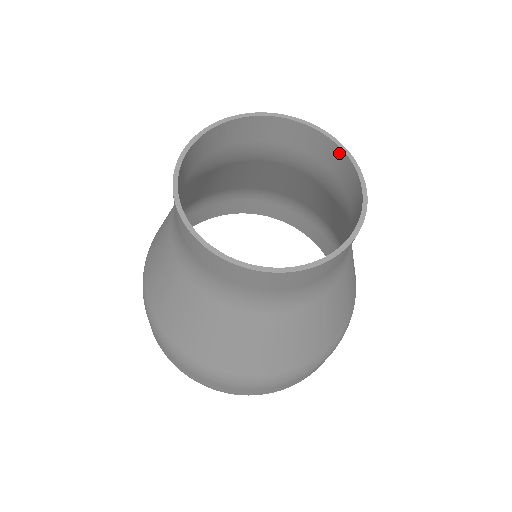
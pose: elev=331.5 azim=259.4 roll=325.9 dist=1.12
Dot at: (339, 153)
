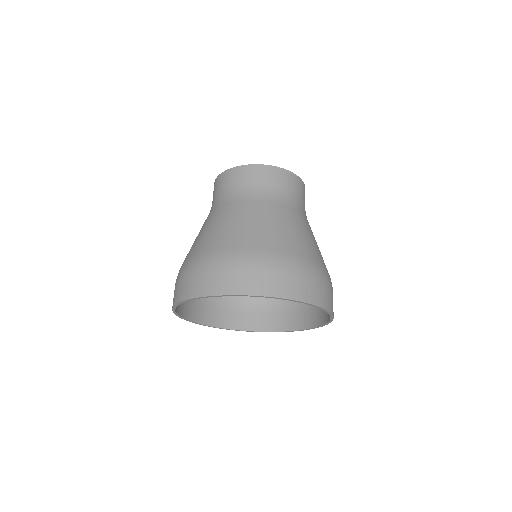
Dot at: occluded
